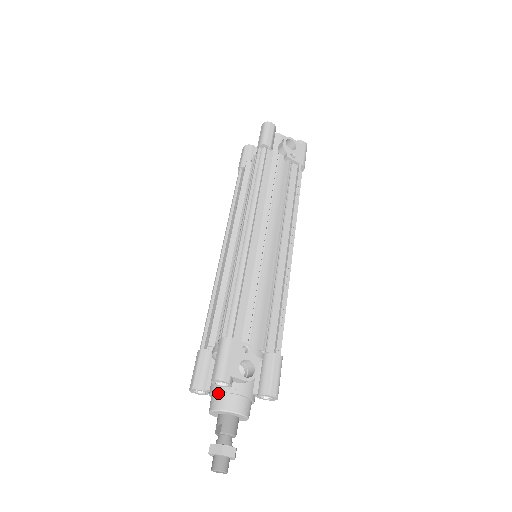
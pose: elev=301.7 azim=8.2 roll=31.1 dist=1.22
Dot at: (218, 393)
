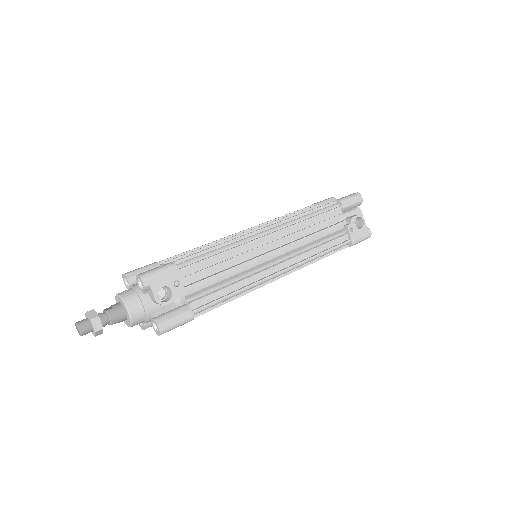
Dot at: (133, 290)
